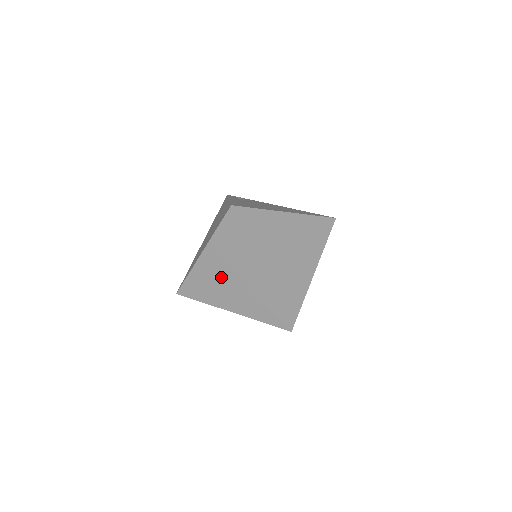
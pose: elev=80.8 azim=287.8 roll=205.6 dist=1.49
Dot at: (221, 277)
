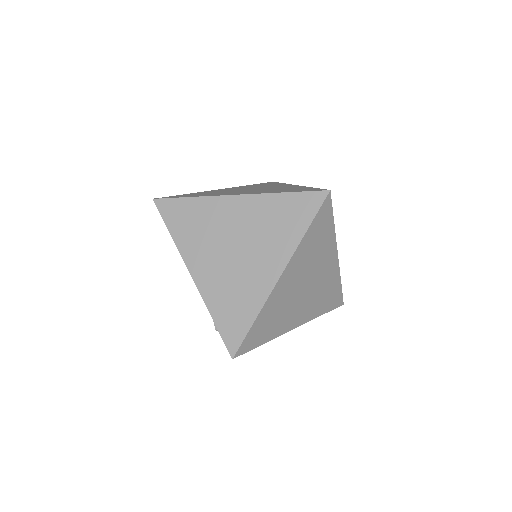
Dot at: (227, 236)
